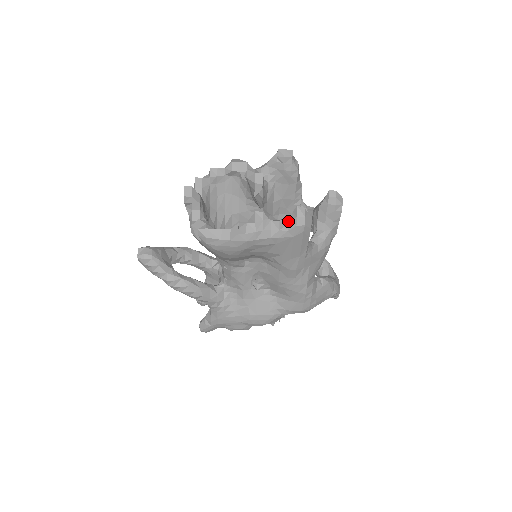
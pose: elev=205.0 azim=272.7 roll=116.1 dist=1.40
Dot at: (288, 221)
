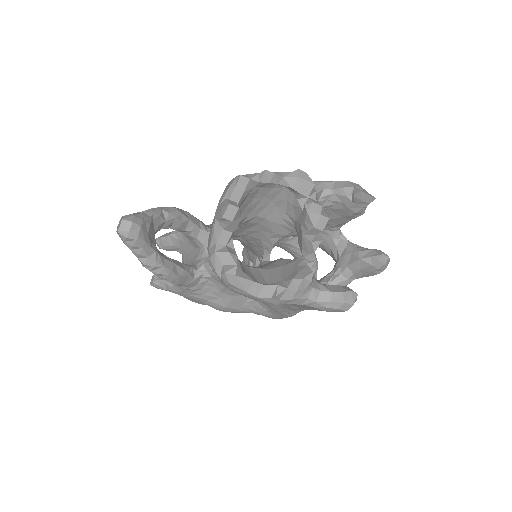
Dot at: (331, 298)
